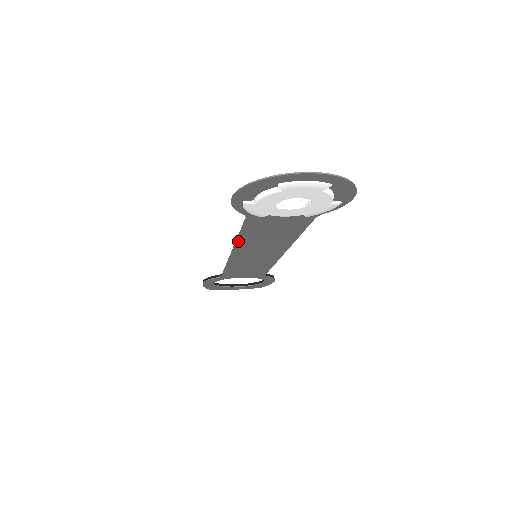
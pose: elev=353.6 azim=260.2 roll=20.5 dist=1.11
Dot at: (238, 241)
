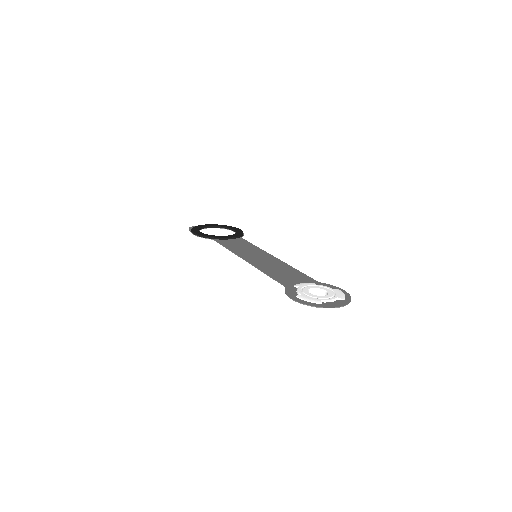
Dot at: (260, 270)
